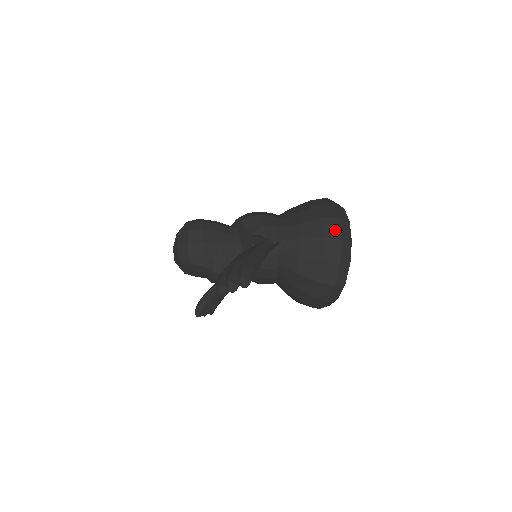
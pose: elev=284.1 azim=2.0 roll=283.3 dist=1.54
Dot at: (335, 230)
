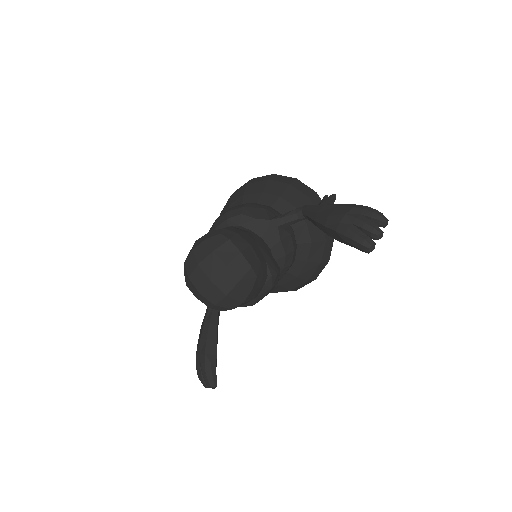
Dot at: (307, 188)
